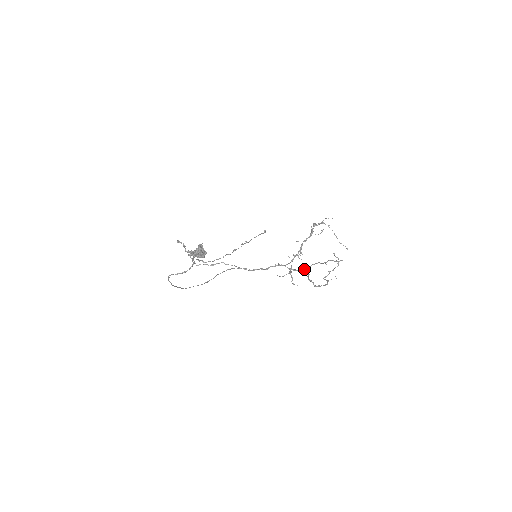
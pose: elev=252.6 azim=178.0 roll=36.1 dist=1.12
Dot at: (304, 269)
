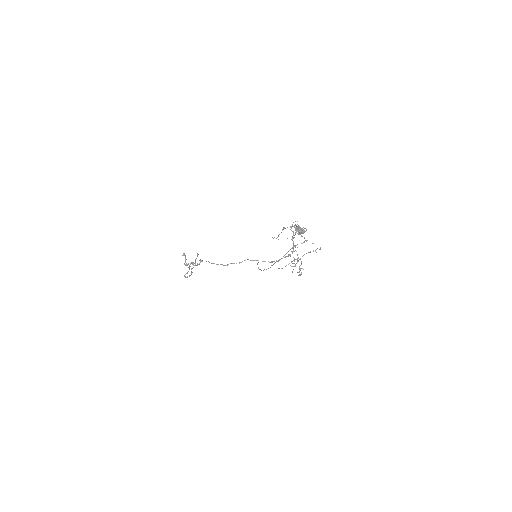
Dot at: (299, 259)
